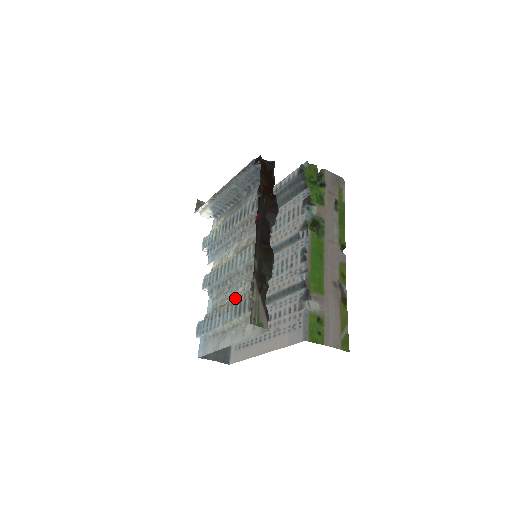
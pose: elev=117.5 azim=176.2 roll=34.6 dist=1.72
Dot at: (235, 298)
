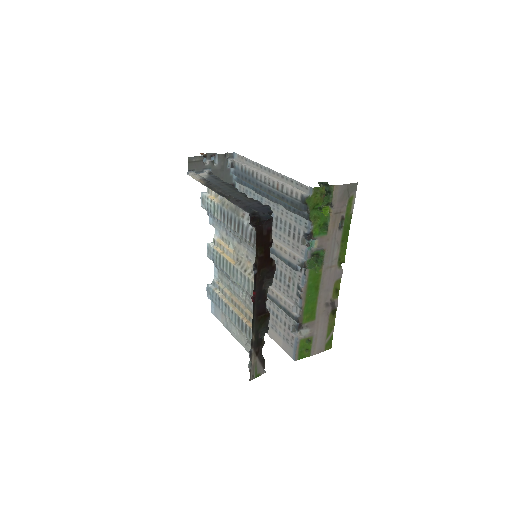
Dot at: (238, 300)
